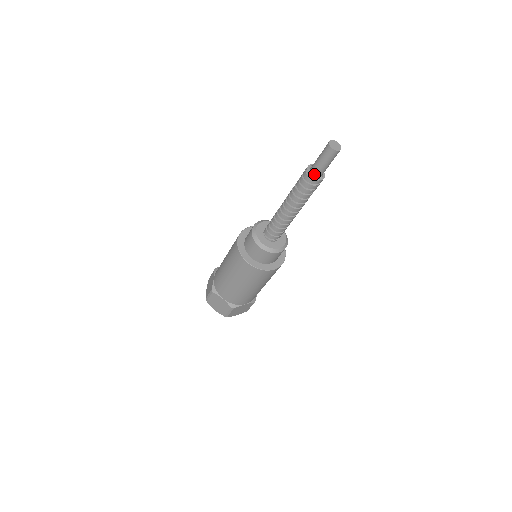
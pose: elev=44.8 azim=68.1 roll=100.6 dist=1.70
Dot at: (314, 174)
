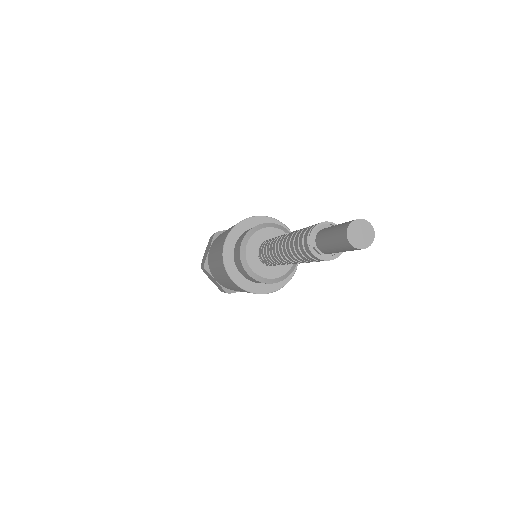
Dot at: (320, 249)
